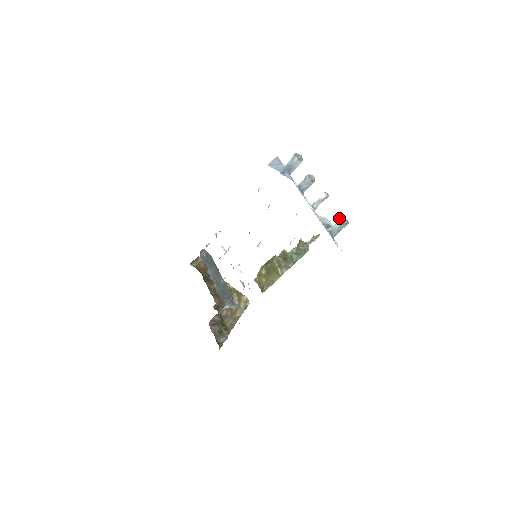
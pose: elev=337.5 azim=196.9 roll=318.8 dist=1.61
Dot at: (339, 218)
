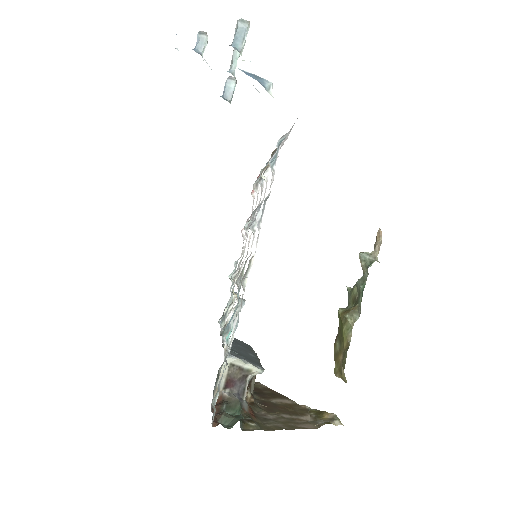
Dot at: occluded
